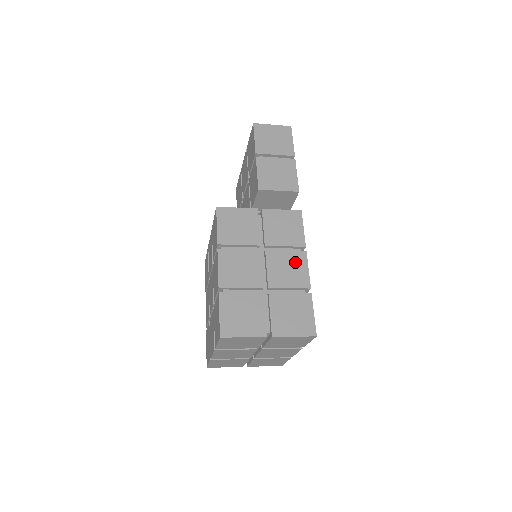
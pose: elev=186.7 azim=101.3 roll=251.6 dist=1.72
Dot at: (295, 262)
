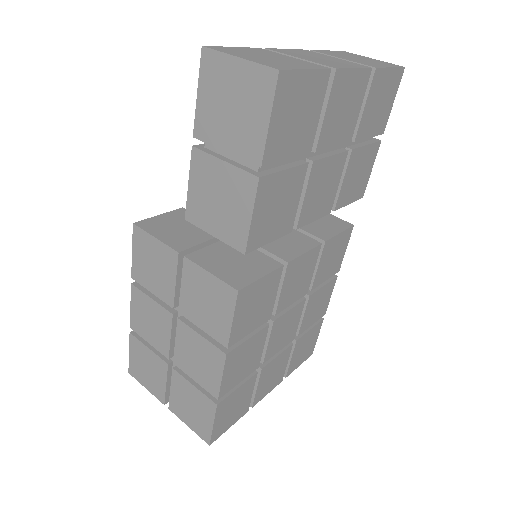
Dot at: (208, 358)
